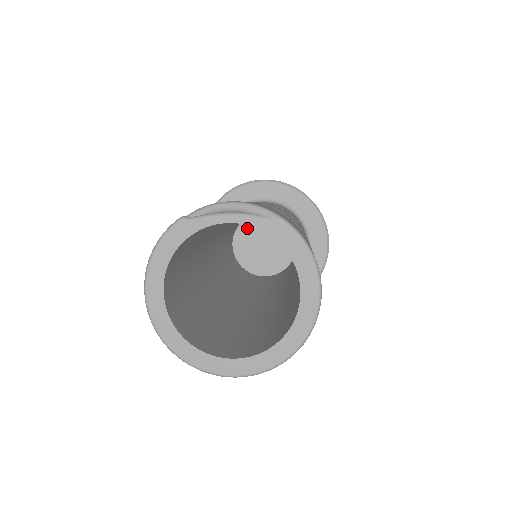
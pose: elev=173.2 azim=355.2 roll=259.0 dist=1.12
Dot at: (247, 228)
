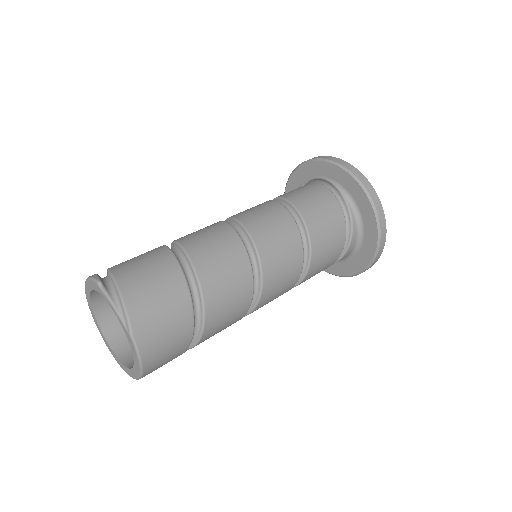
Dot at: occluded
